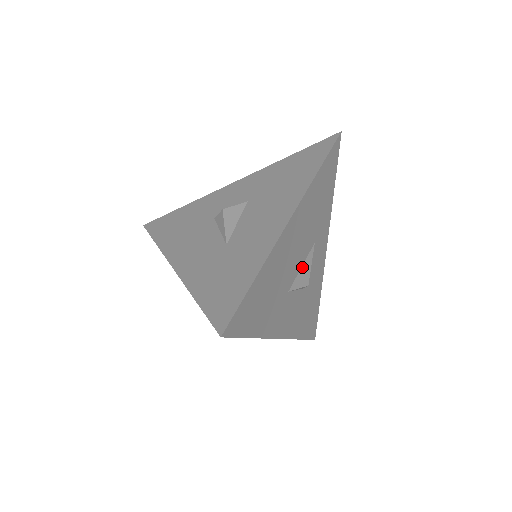
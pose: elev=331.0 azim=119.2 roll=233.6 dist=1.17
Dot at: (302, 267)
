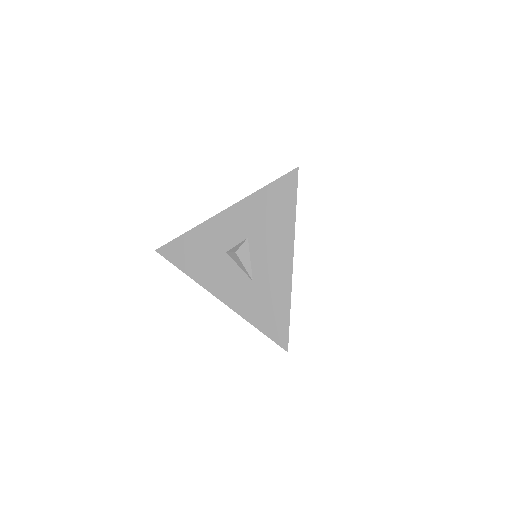
Dot at: occluded
